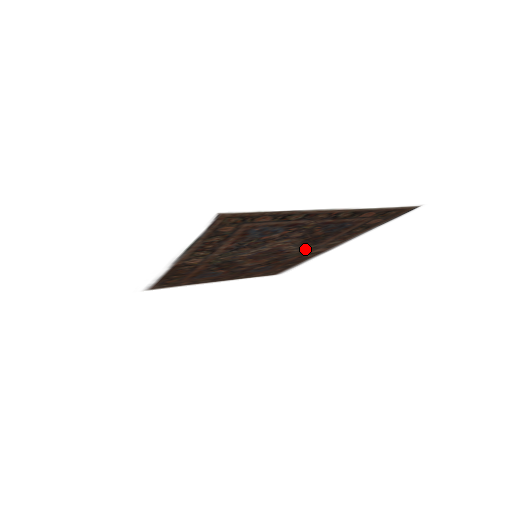
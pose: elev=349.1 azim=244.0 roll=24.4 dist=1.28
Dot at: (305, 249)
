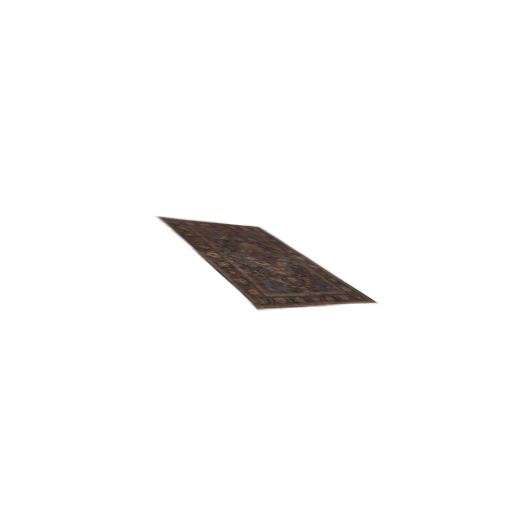
Dot at: (291, 260)
